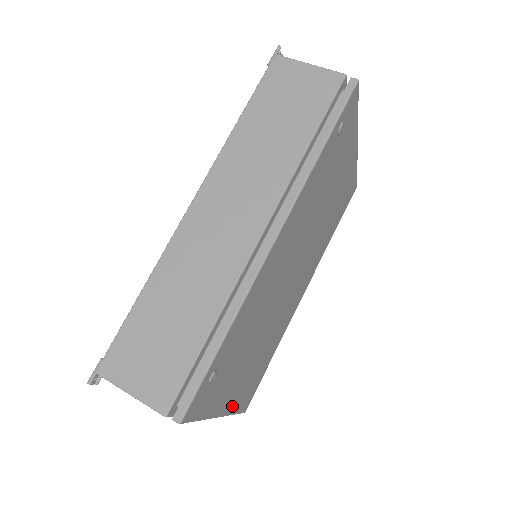
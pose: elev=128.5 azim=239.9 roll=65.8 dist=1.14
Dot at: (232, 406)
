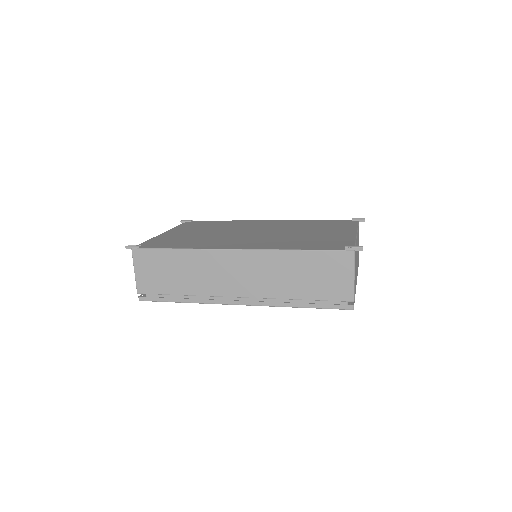
Dot at: occluded
